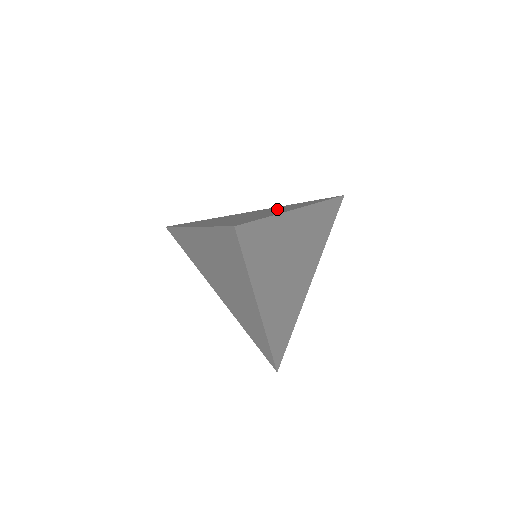
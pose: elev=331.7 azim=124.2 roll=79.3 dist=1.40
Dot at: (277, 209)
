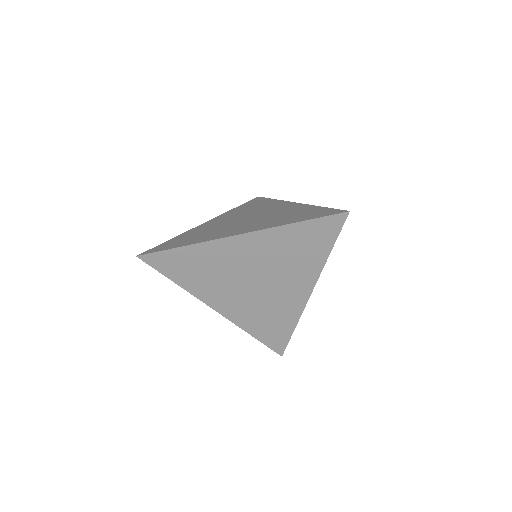
Dot at: (257, 210)
